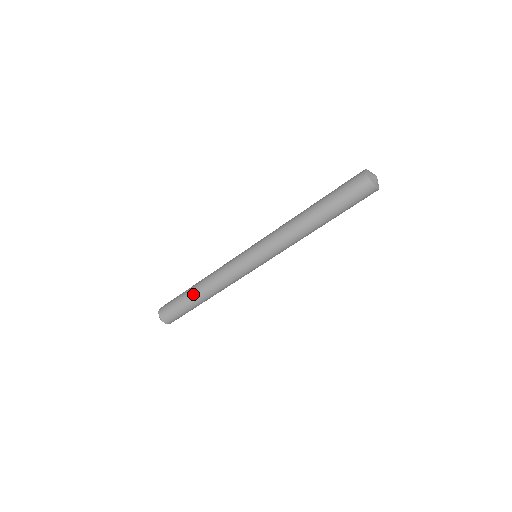
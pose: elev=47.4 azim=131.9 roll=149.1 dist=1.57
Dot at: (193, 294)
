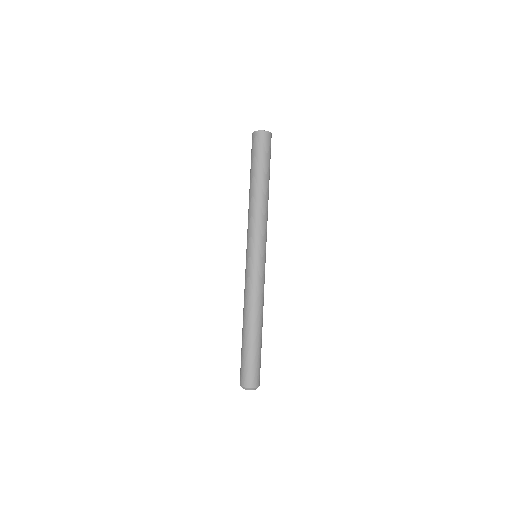
Dot at: (253, 334)
